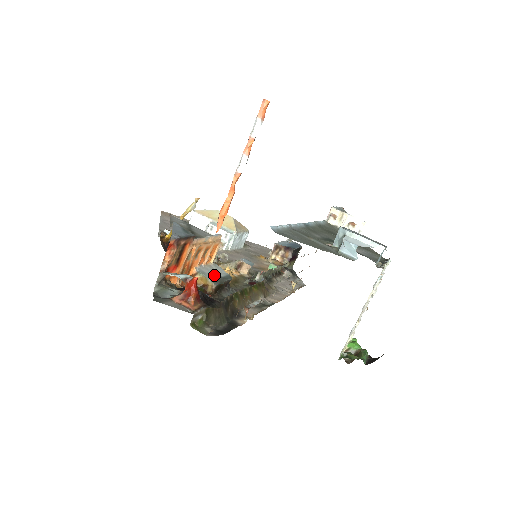
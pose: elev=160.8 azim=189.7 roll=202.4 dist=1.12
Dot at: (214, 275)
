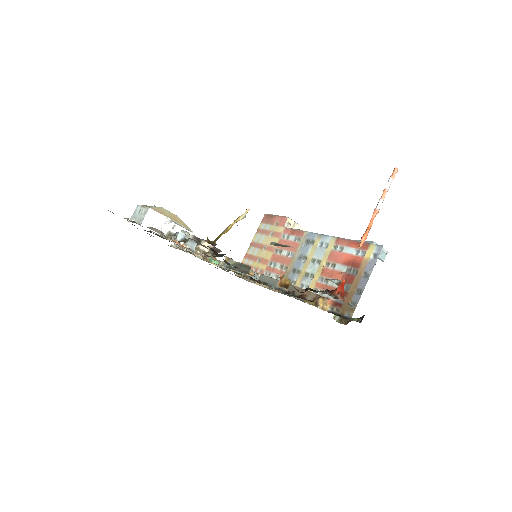
Dot at: occluded
